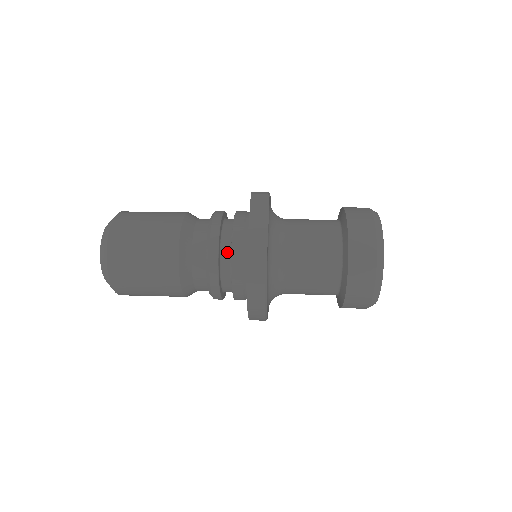
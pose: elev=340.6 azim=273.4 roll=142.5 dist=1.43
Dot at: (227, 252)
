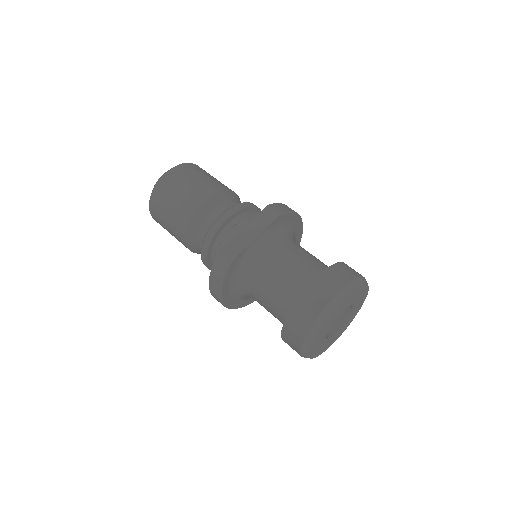
Dot at: occluded
